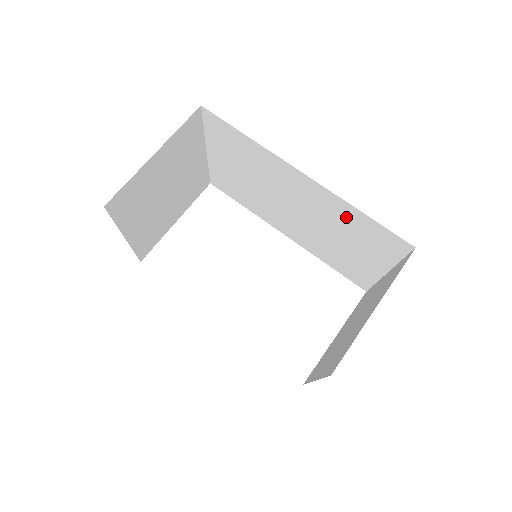
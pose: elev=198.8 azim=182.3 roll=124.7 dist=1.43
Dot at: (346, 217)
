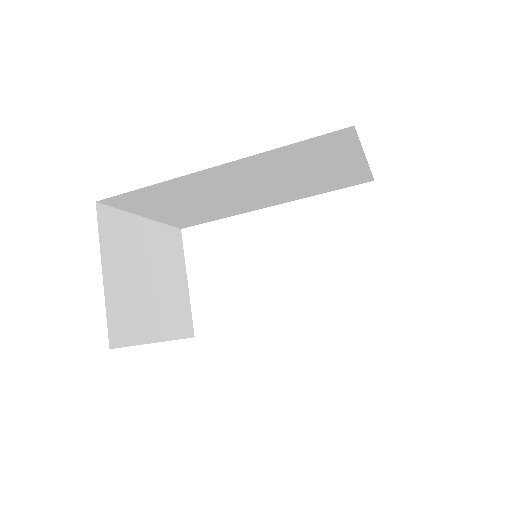
Dot at: (281, 159)
